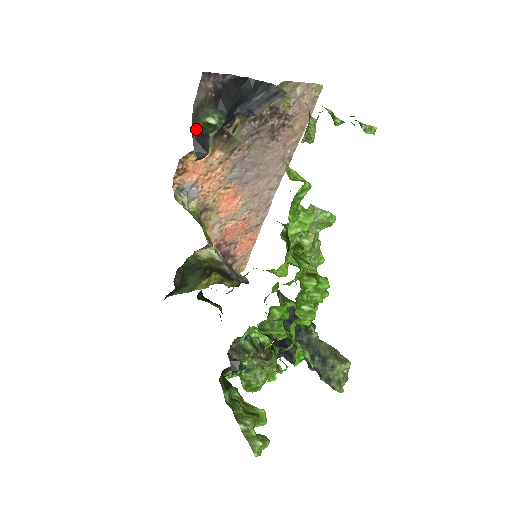
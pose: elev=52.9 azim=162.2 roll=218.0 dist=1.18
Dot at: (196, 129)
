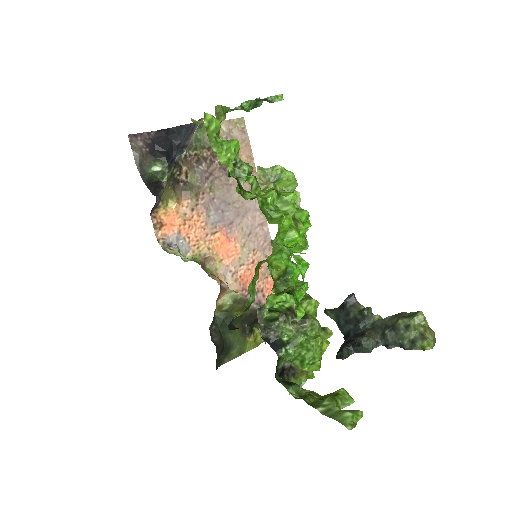
Dot at: (147, 180)
